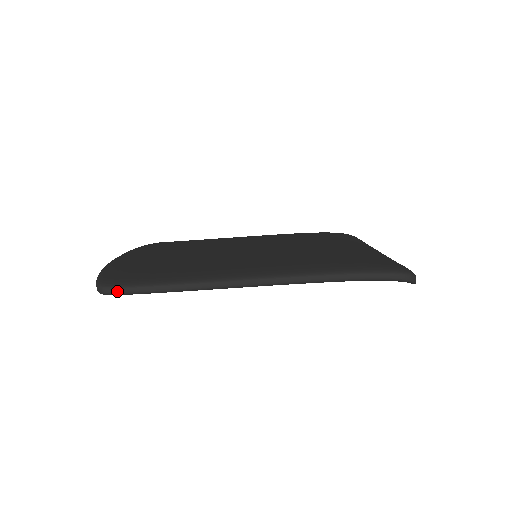
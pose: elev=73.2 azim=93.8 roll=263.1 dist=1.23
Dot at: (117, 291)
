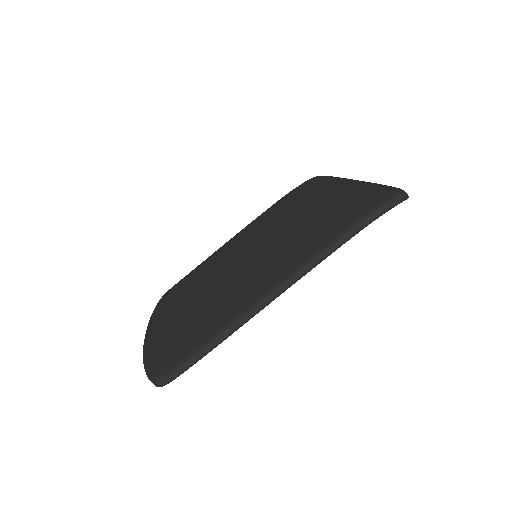
Dot at: (173, 377)
